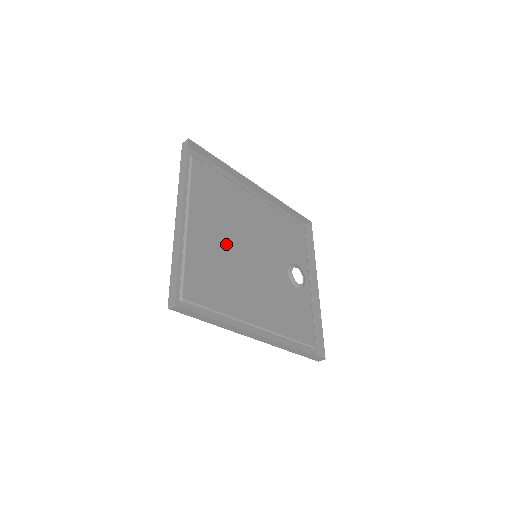
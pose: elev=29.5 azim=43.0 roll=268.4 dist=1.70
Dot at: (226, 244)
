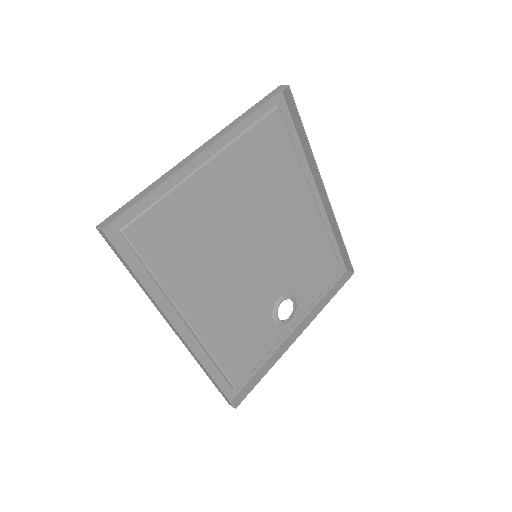
Dot at: (231, 219)
